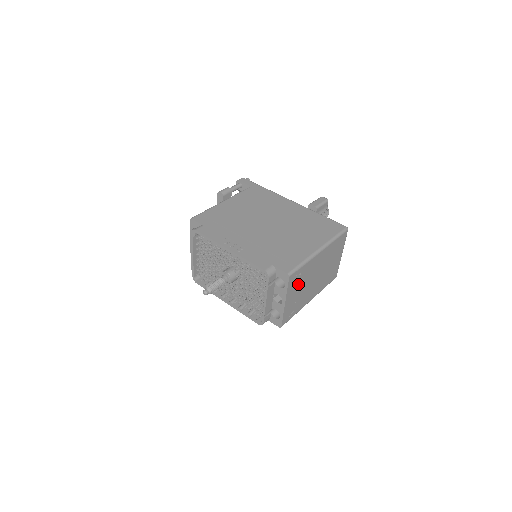
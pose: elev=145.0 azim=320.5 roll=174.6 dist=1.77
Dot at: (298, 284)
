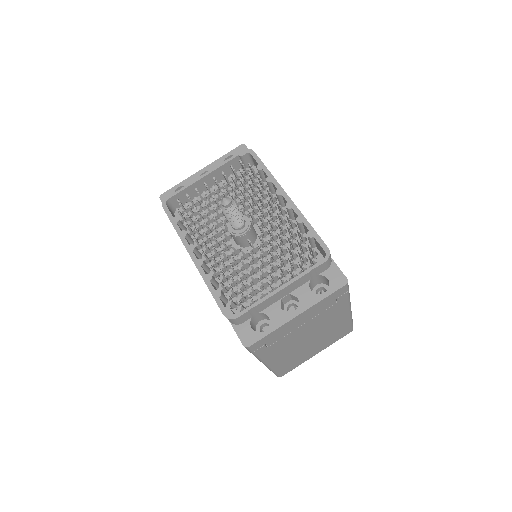
Dot at: (318, 314)
